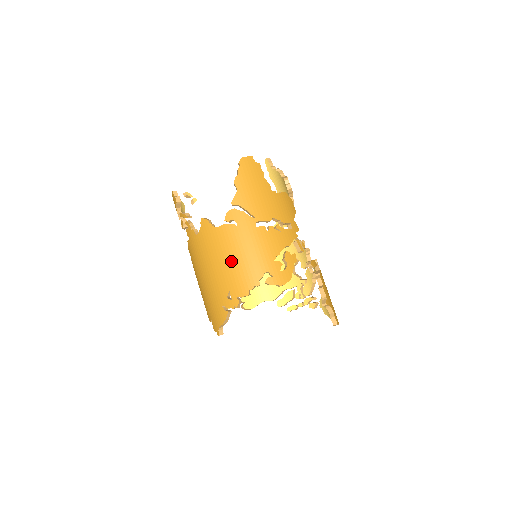
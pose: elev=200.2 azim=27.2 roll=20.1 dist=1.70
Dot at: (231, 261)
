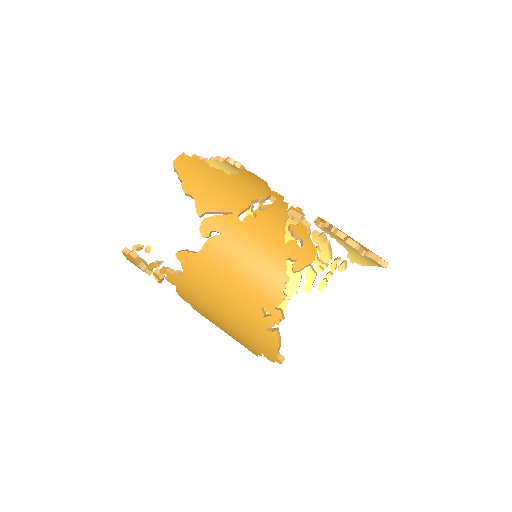
Dot at: (241, 275)
